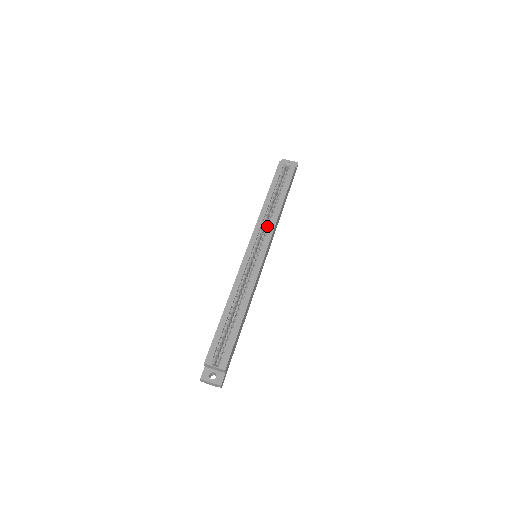
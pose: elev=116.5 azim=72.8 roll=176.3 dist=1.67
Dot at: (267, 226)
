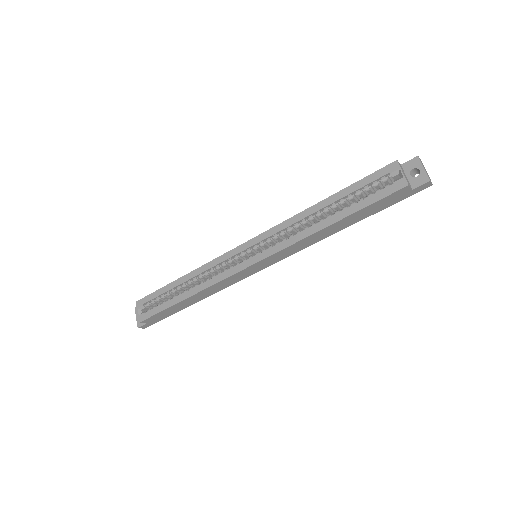
Dot at: (291, 236)
